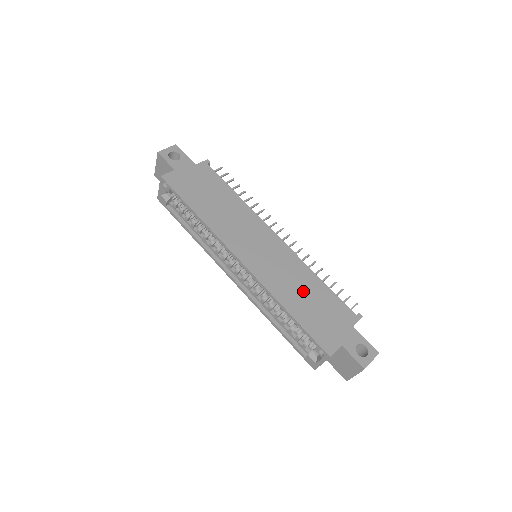
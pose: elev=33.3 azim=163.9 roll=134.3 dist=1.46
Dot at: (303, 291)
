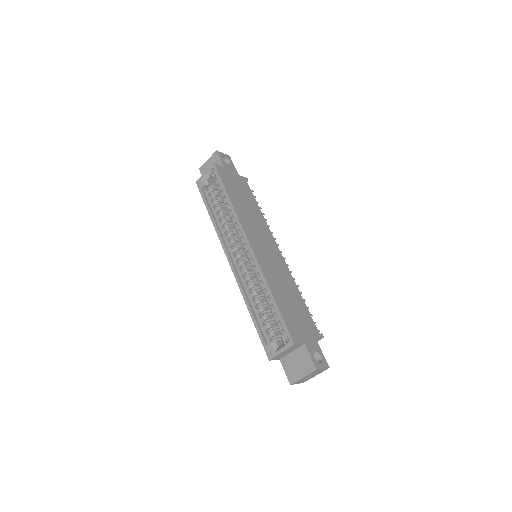
Dot at: (287, 292)
